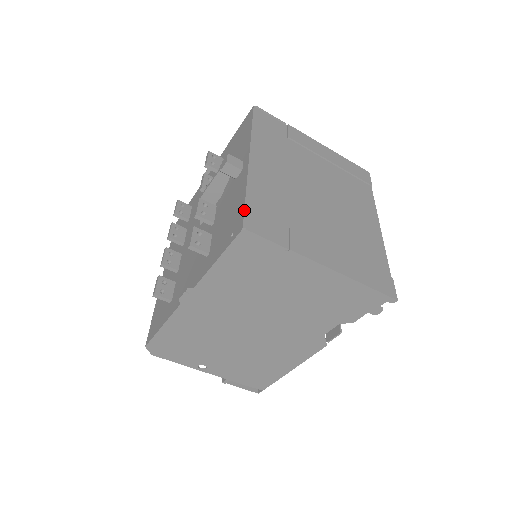
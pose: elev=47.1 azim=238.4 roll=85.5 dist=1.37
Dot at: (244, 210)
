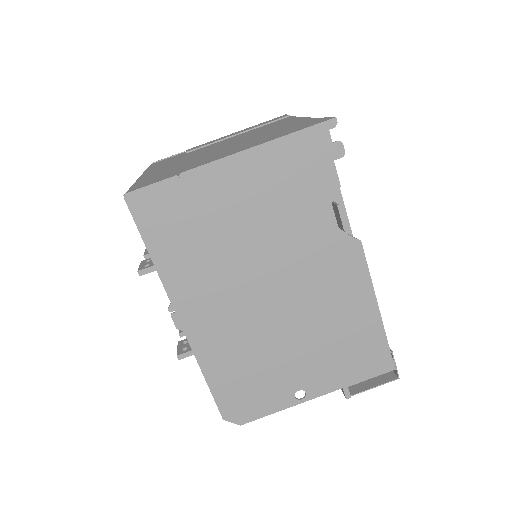
Dot at: (127, 191)
